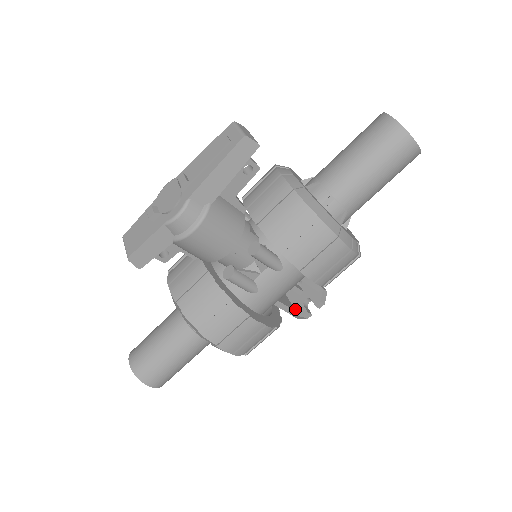
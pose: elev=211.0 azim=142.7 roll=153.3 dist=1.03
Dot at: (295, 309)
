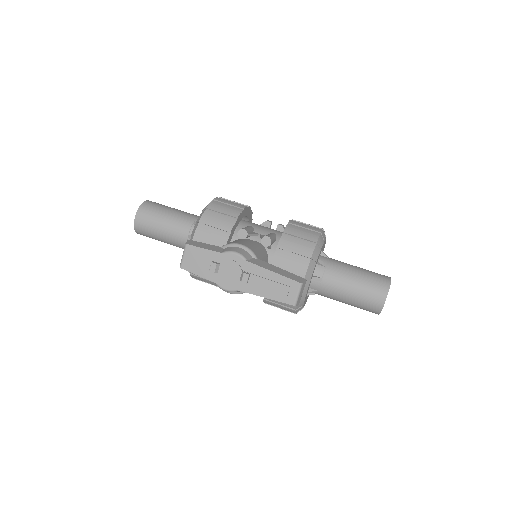
Dot at: occluded
